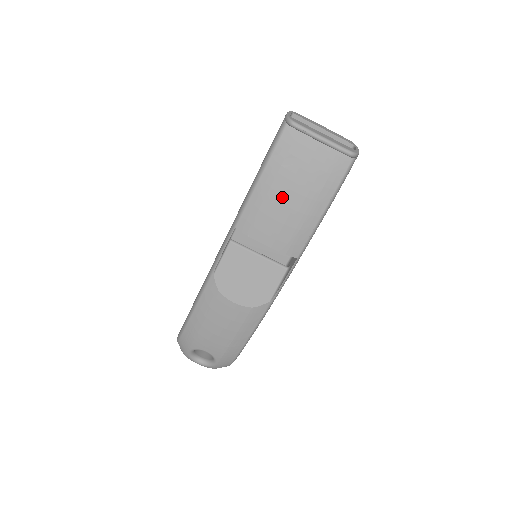
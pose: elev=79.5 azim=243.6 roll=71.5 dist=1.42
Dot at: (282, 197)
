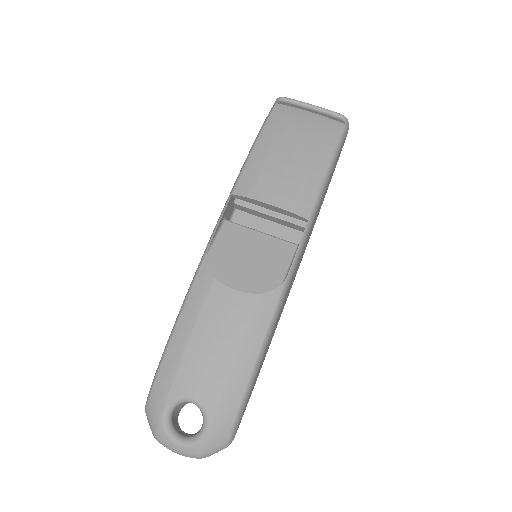
Dot at: (281, 154)
